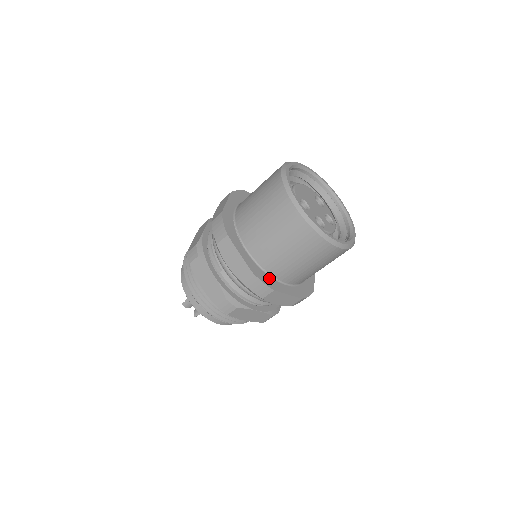
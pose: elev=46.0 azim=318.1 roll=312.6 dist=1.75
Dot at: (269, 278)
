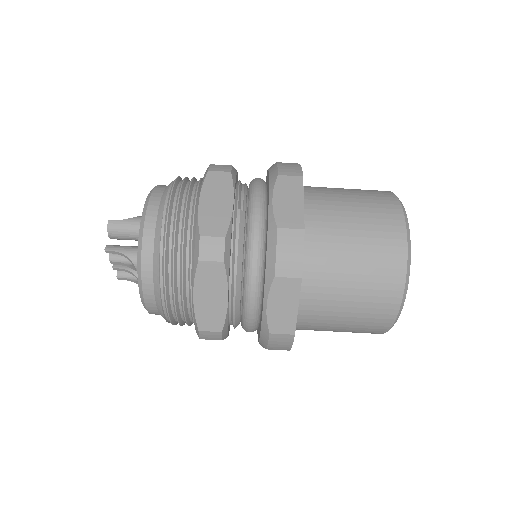
Dot at: occluded
